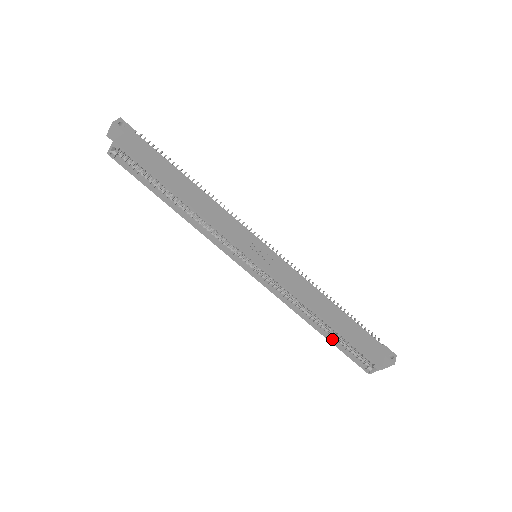
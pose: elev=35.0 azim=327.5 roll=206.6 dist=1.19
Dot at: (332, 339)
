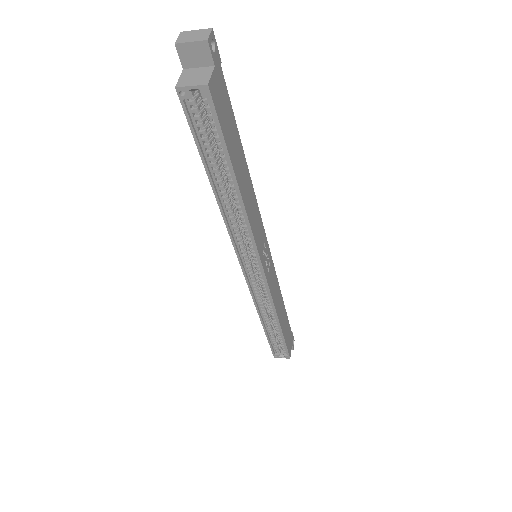
Dot at: (269, 333)
